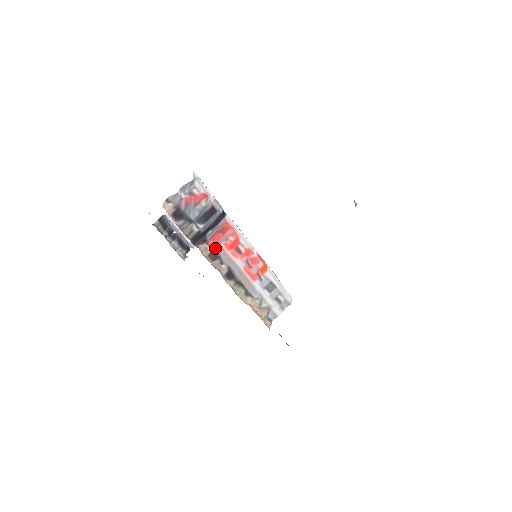
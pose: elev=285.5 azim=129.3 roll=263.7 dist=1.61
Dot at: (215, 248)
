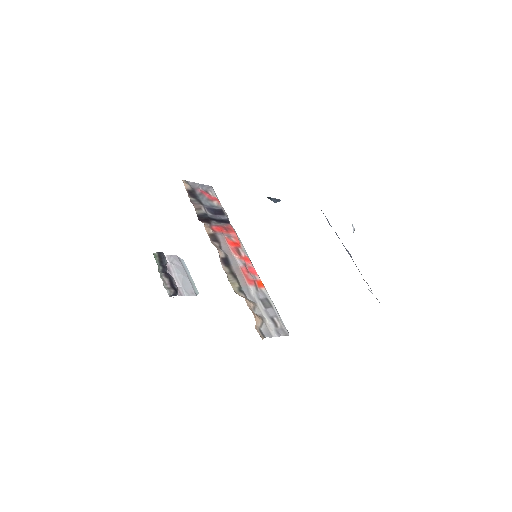
Dot at: (217, 234)
